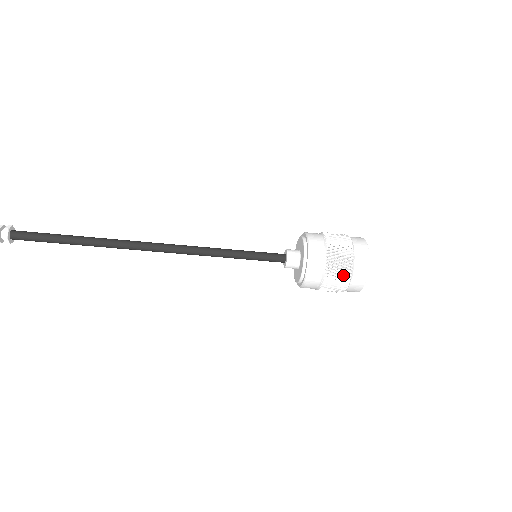
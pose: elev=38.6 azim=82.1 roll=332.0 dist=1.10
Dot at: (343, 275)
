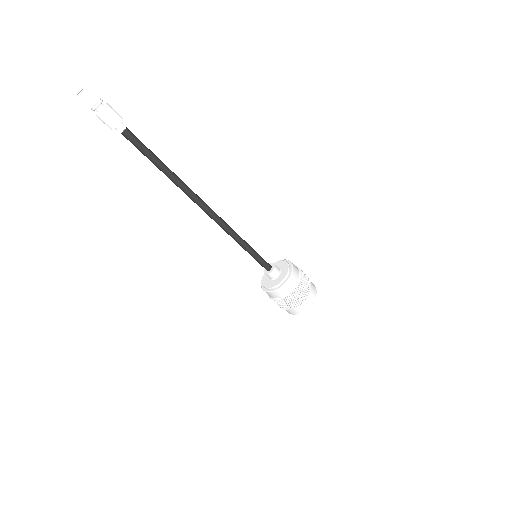
Dot at: (283, 307)
